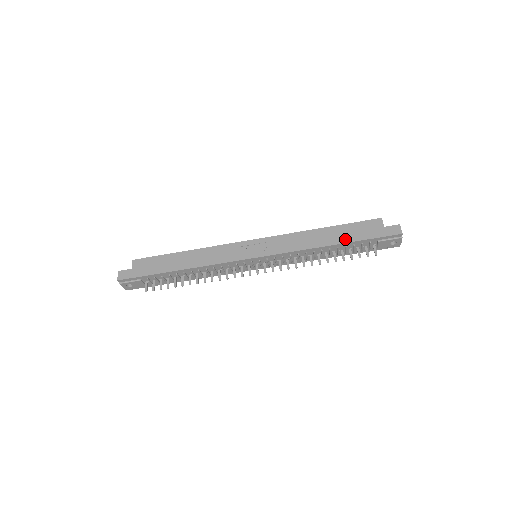
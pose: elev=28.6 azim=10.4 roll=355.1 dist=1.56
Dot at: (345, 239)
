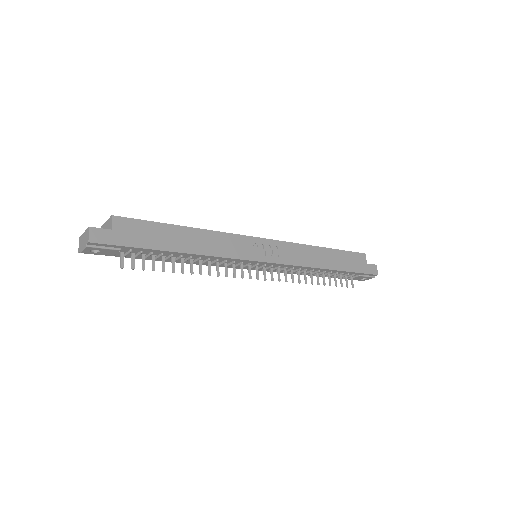
Dot at: (341, 266)
